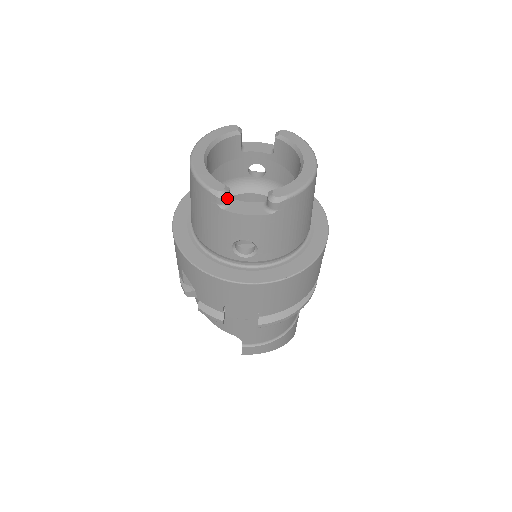
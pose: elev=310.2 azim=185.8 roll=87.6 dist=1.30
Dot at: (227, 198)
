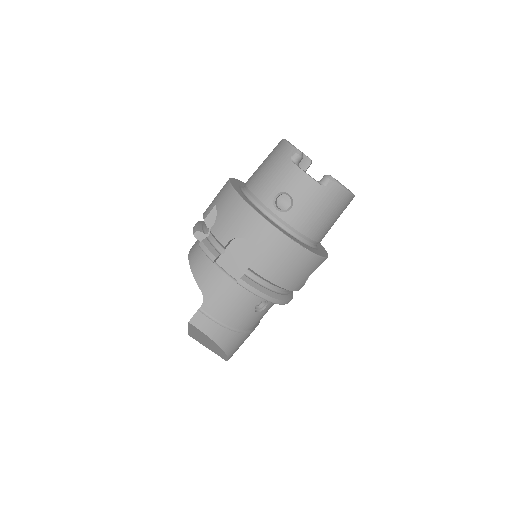
Dot at: (300, 159)
